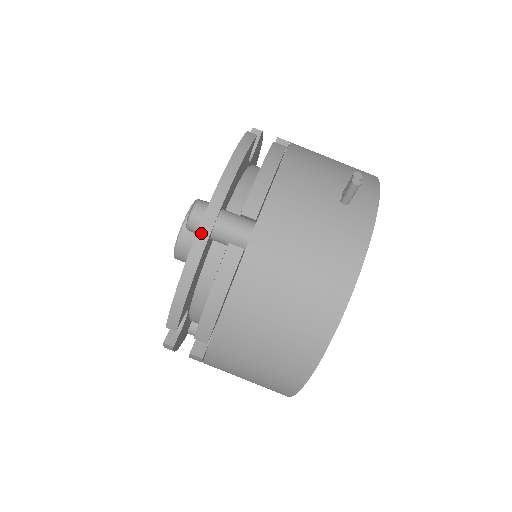
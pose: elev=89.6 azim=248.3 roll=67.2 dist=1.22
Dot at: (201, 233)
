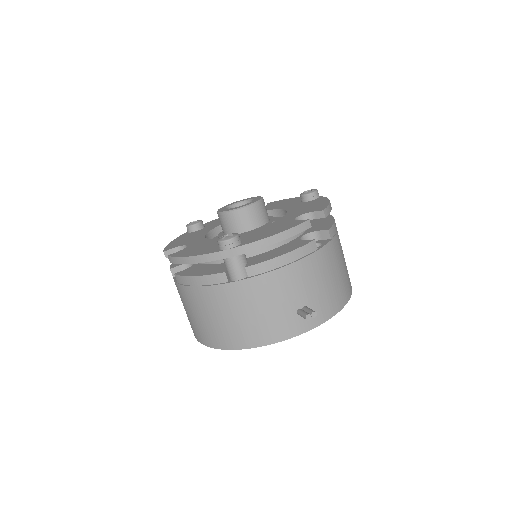
Dot at: (218, 254)
